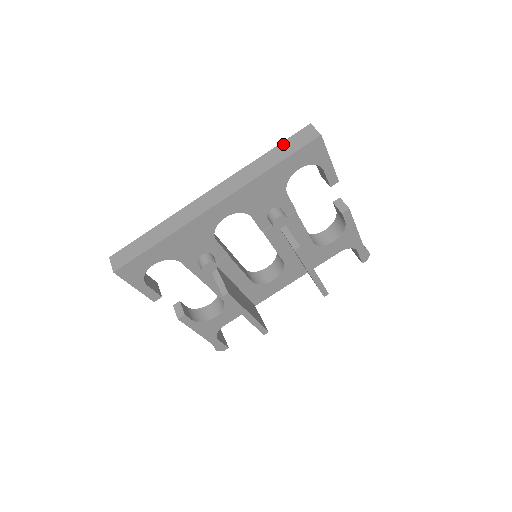
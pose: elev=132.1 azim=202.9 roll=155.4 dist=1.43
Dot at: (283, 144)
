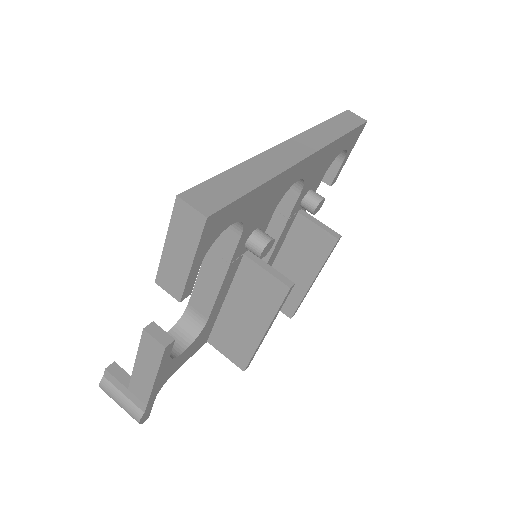
Dot at: (337, 118)
